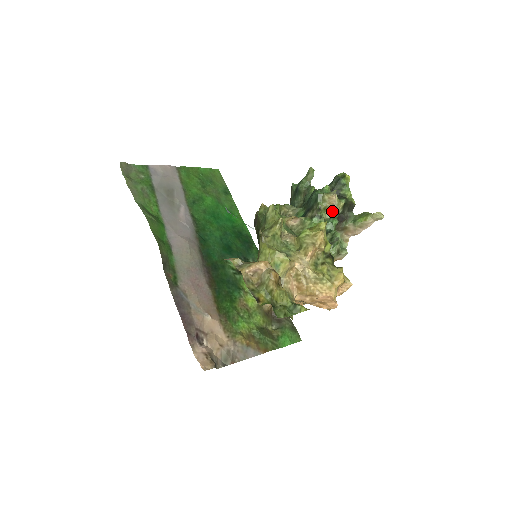
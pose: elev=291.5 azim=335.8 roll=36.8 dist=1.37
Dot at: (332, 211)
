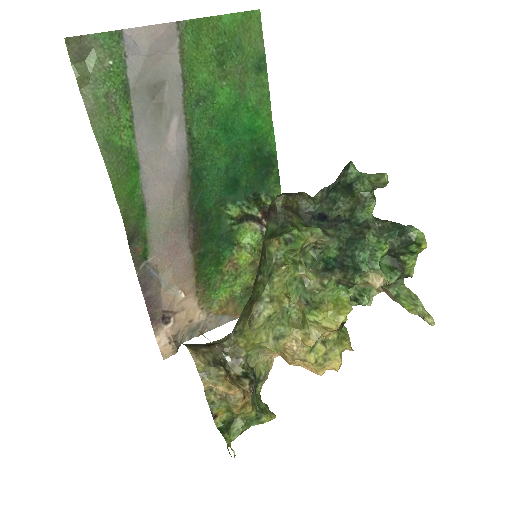
Dot at: occluded
